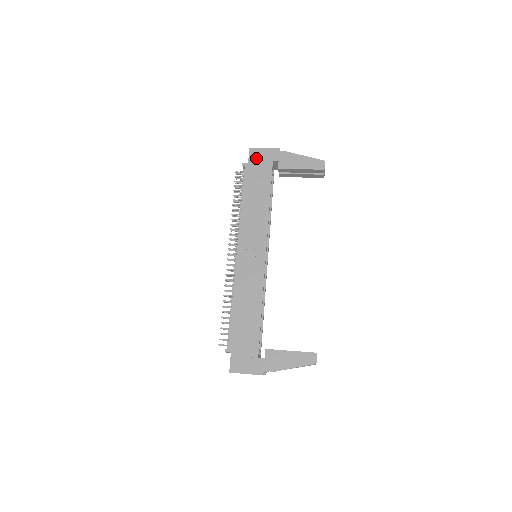
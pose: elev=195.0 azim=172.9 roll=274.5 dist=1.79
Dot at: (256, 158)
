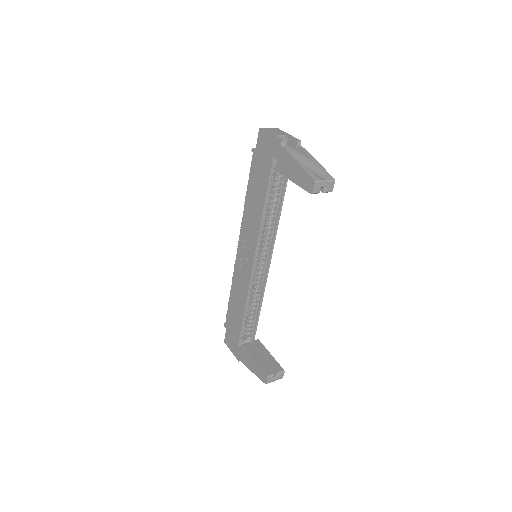
Dot at: (262, 146)
